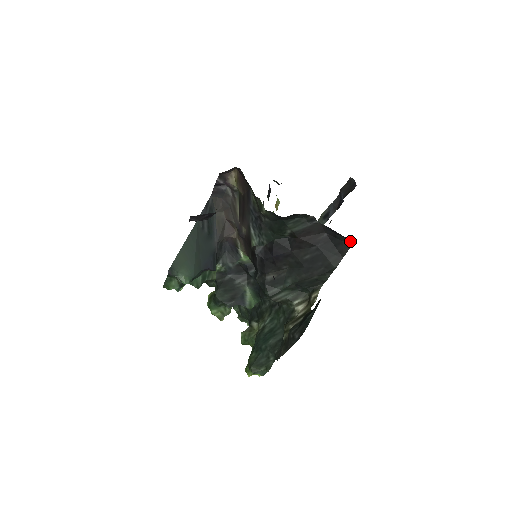
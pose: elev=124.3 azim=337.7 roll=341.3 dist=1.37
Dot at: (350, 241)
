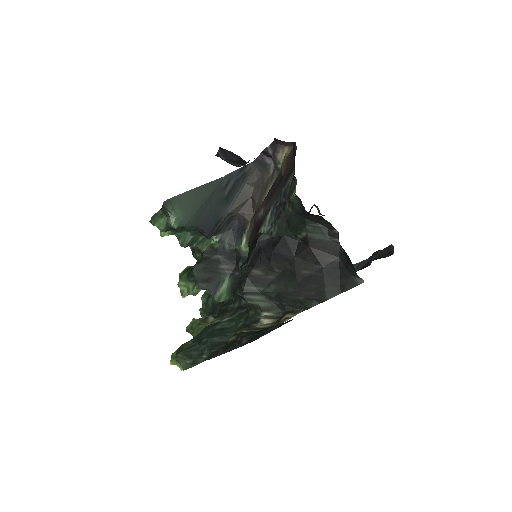
Dot at: (359, 280)
